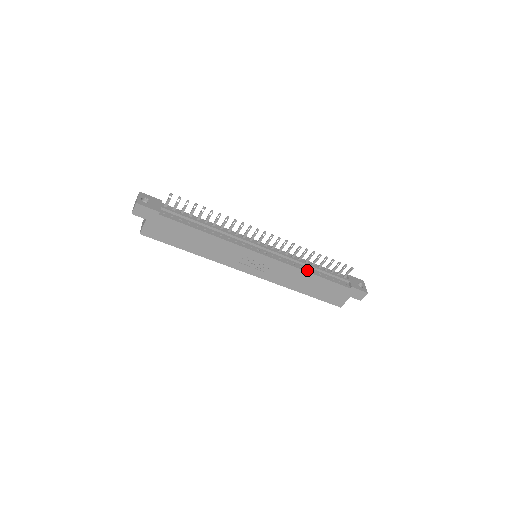
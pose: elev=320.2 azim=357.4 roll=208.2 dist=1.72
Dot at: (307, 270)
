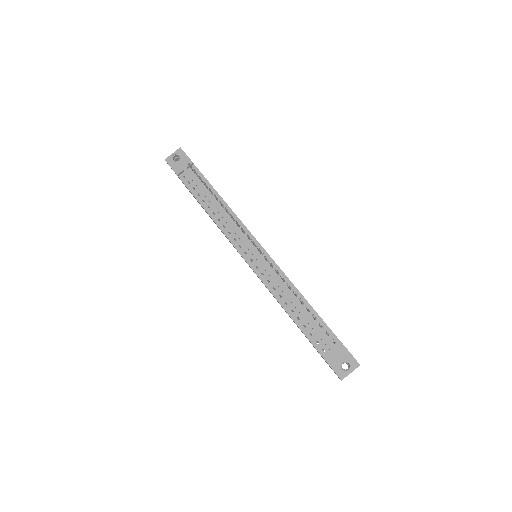
Dot at: (284, 304)
